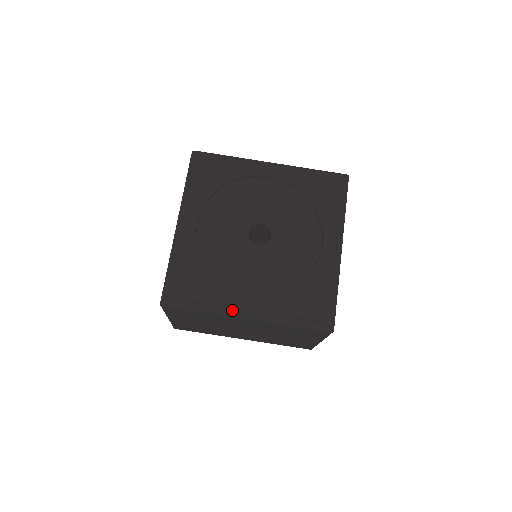
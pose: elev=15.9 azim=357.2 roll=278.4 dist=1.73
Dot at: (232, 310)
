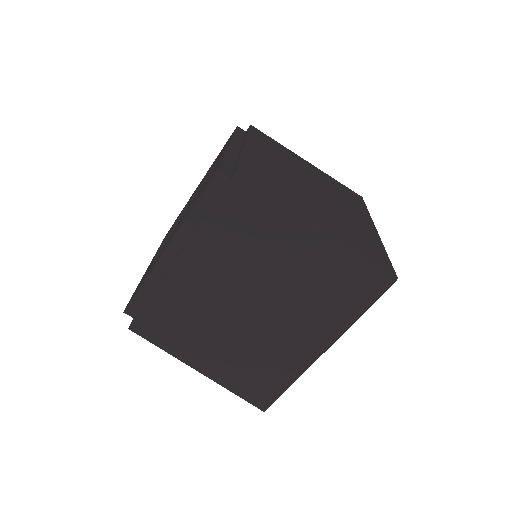
Dot at: (168, 269)
